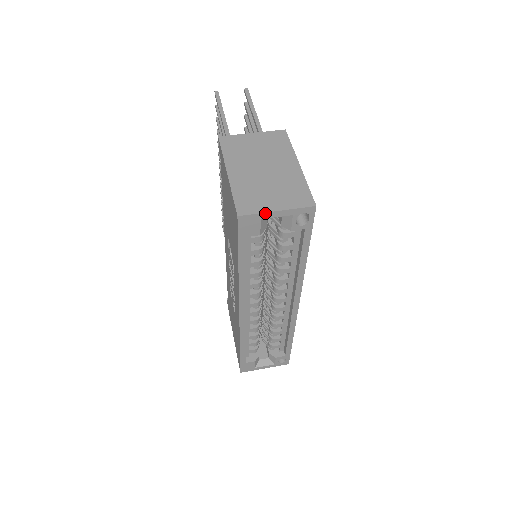
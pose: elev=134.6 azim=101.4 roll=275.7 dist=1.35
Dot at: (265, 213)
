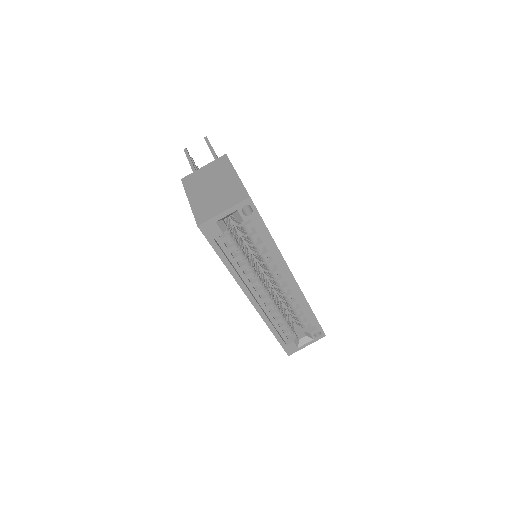
Dot at: (216, 216)
